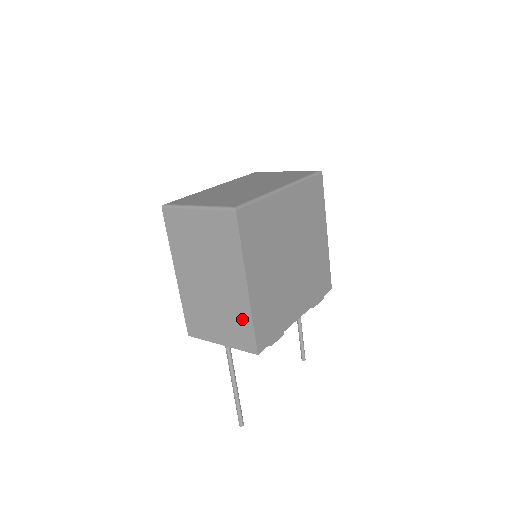
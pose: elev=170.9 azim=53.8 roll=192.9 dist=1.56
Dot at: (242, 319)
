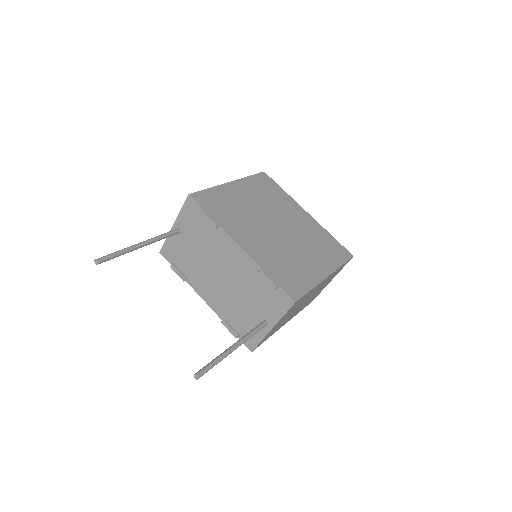
Dot at: occluded
